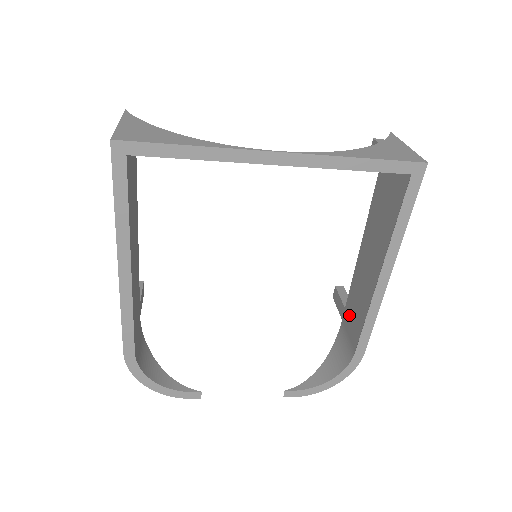
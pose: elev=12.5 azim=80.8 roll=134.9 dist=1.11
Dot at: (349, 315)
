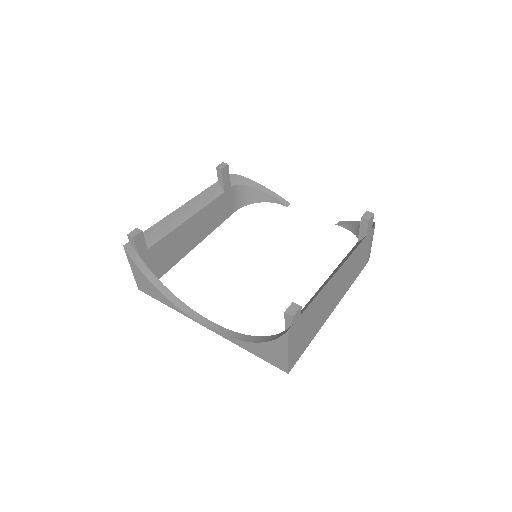
Dot at: occluded
